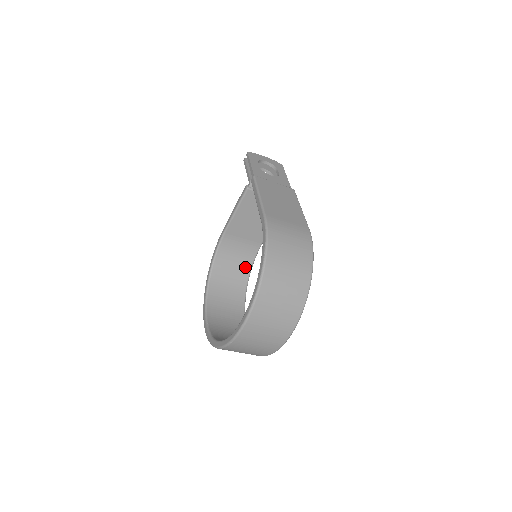
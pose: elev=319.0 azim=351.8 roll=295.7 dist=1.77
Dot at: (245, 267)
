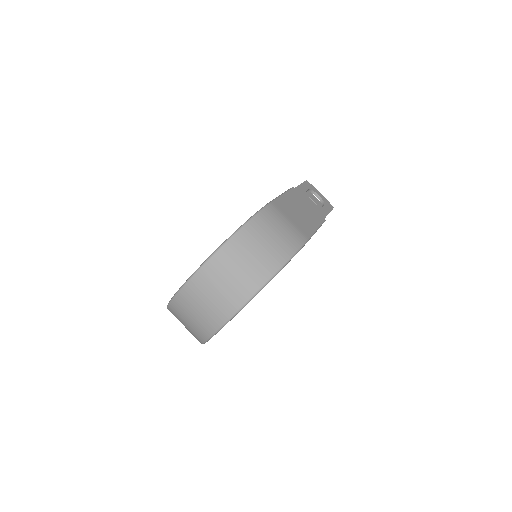
Dot at: occluded
